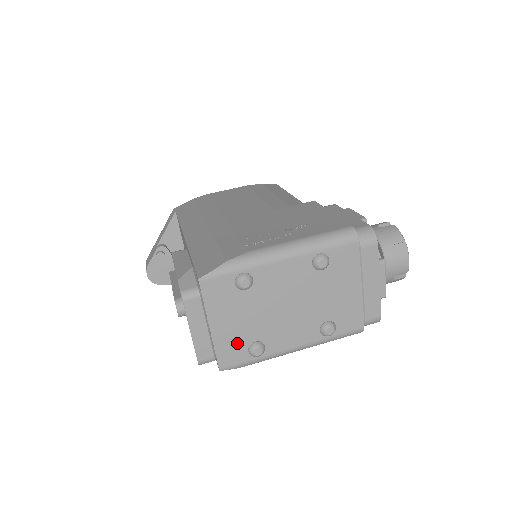
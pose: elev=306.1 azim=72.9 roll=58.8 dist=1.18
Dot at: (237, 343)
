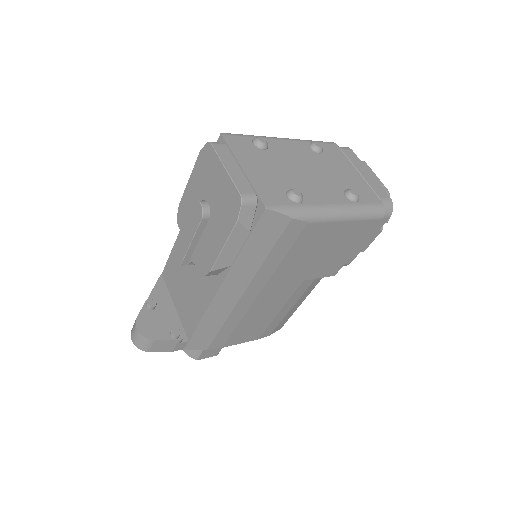
Dot at: (273, 187)
